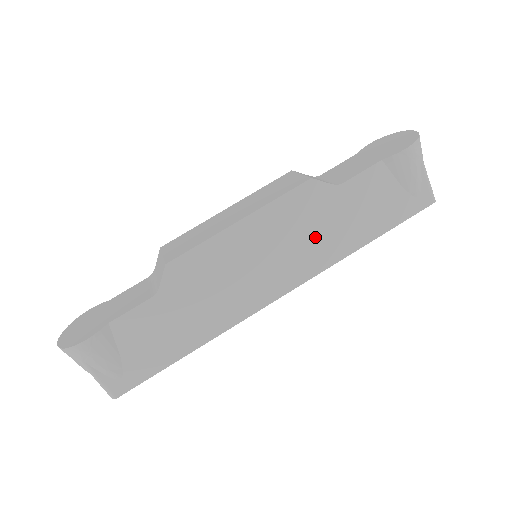
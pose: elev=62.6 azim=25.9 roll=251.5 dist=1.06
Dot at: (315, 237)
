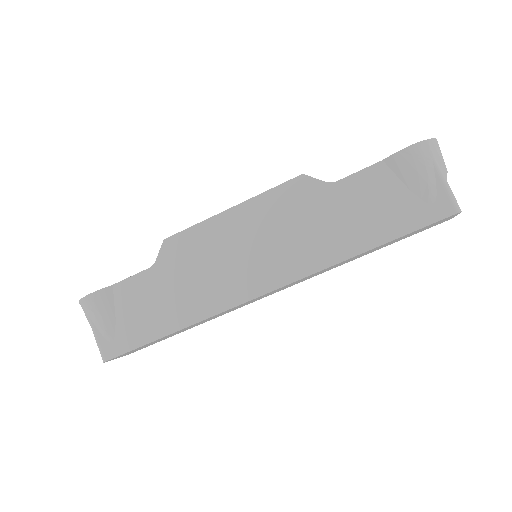
Dot at: (305, 234)
